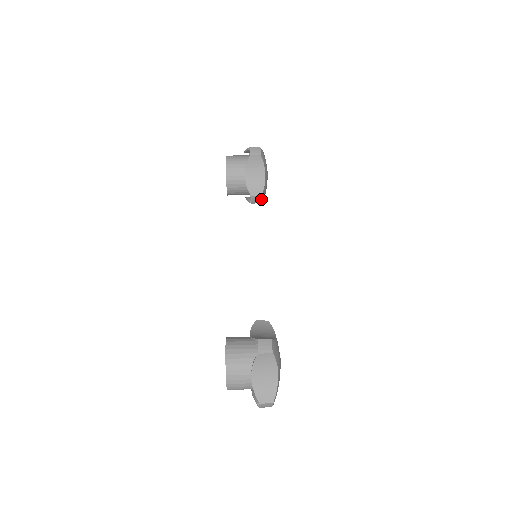
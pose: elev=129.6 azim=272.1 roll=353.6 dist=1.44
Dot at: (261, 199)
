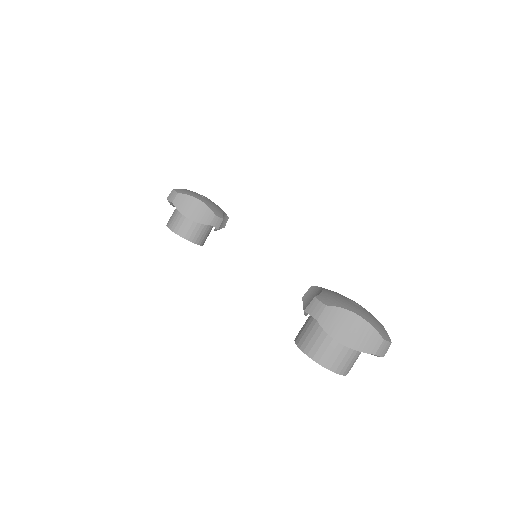
Dot at: (219, 217)
